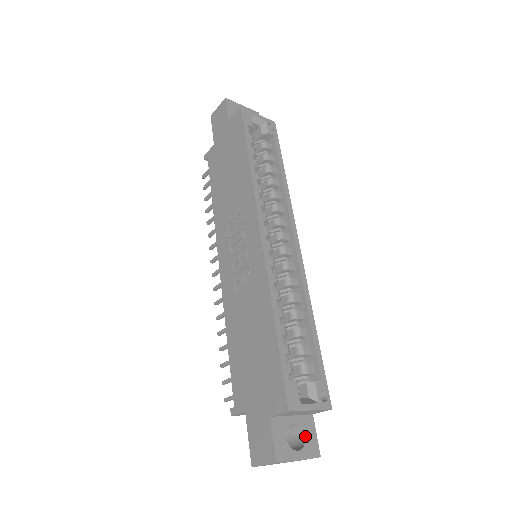
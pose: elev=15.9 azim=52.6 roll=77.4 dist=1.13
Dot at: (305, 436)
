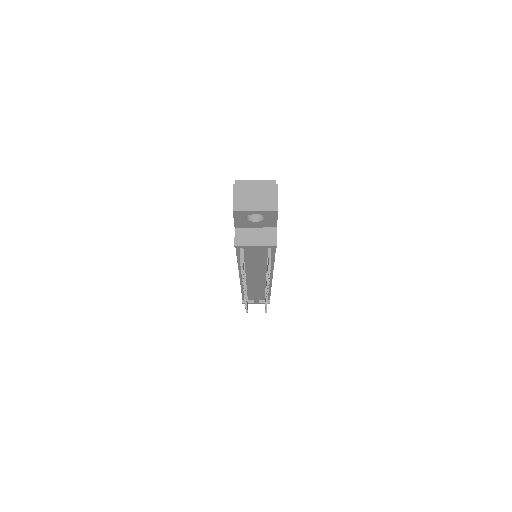
Dot at: occluded
